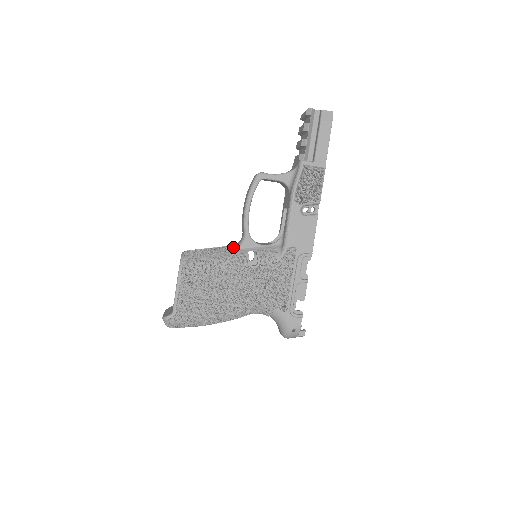
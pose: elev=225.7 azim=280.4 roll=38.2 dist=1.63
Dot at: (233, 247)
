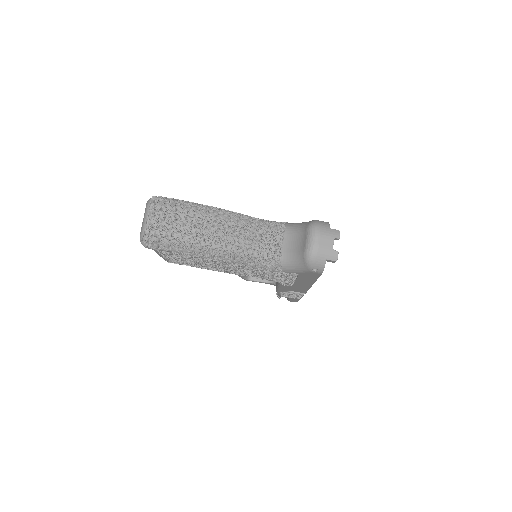
Dot at: occluded
